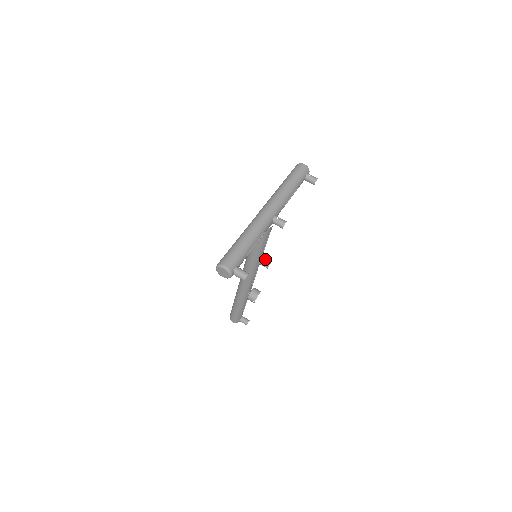
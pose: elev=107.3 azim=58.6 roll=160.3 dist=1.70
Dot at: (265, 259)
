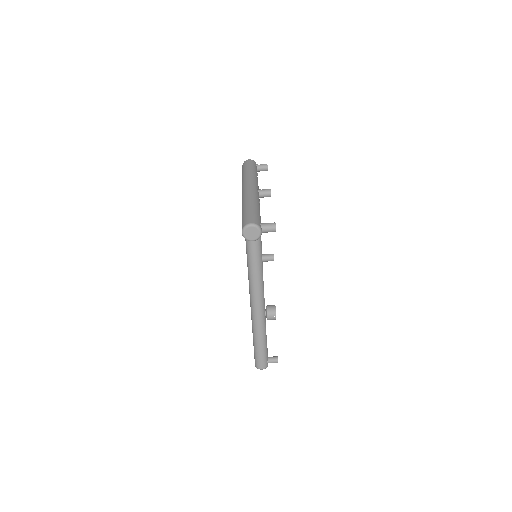
Dot at: (266, 254)
